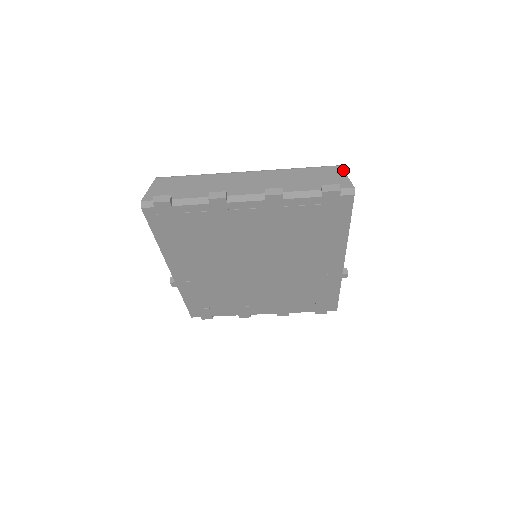
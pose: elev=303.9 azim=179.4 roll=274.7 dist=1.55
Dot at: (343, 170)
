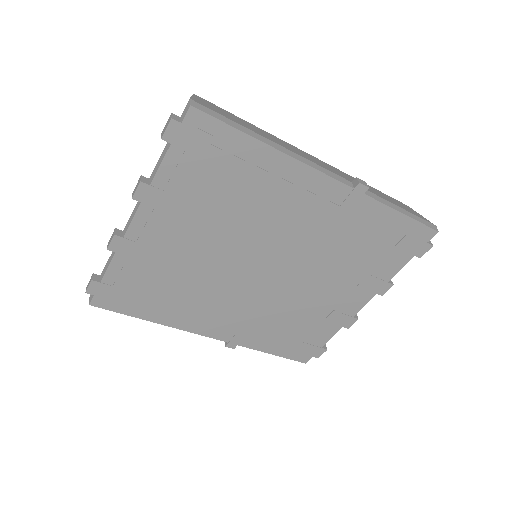
Dot at: (192, 95)
